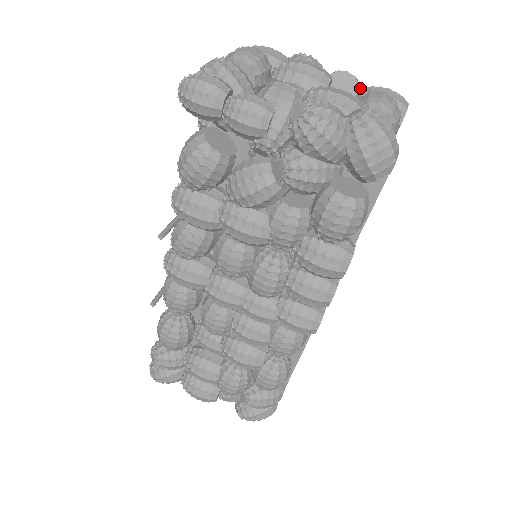
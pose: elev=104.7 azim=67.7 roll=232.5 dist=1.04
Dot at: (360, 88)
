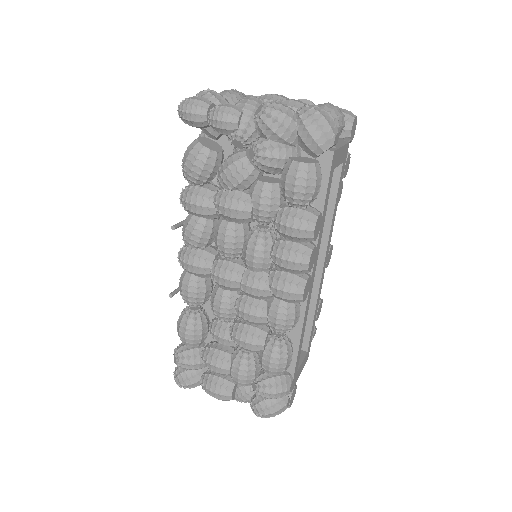
Dot at: occluded
